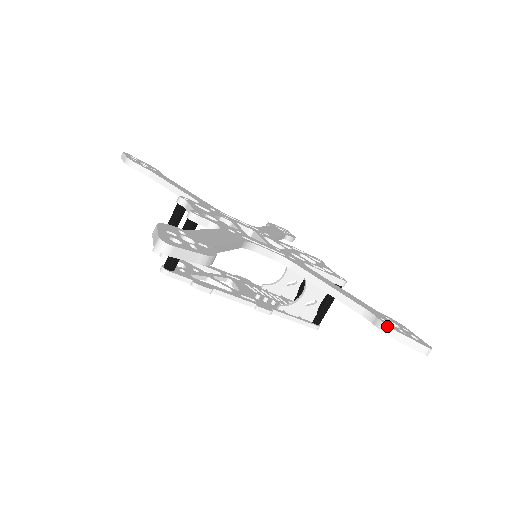
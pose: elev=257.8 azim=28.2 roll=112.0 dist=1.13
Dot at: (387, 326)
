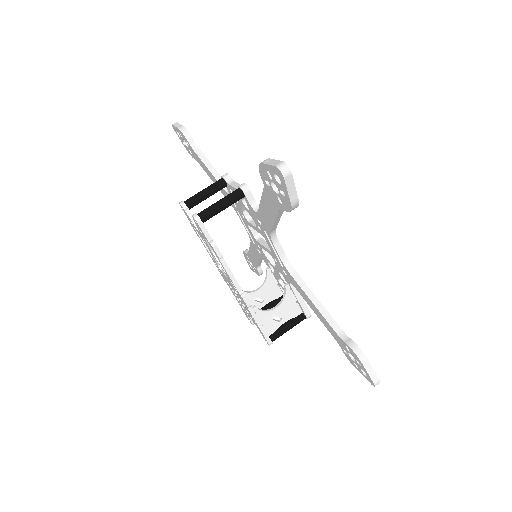
Dot at: (358, 347)
